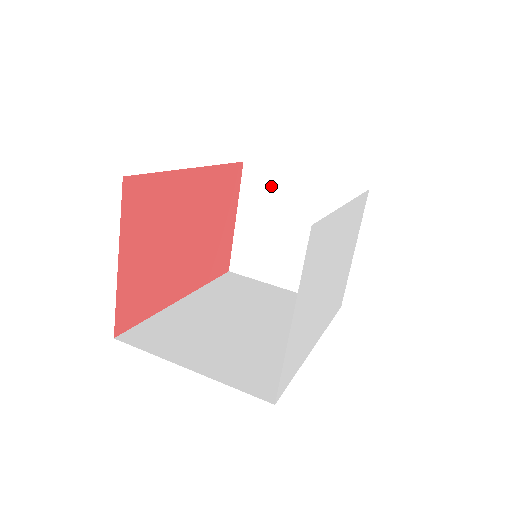
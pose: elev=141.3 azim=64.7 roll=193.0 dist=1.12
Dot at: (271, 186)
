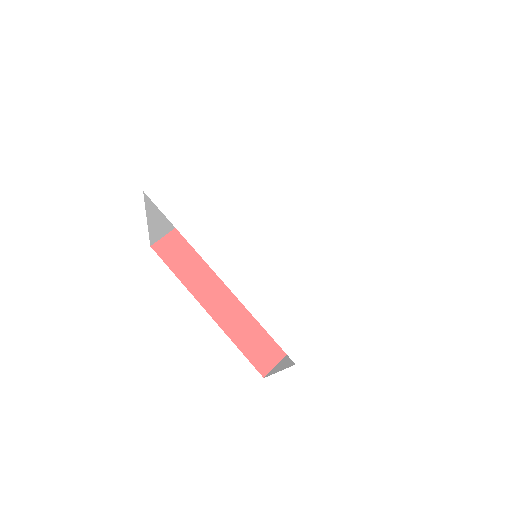
Dot at: occluded
